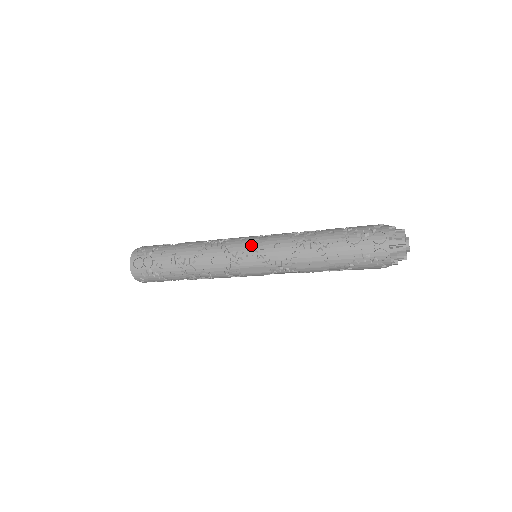
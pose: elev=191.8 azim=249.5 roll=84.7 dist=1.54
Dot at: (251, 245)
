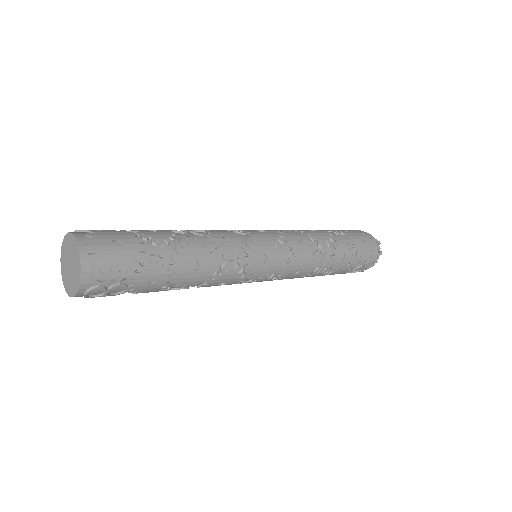
Dot at: (273, 270)
